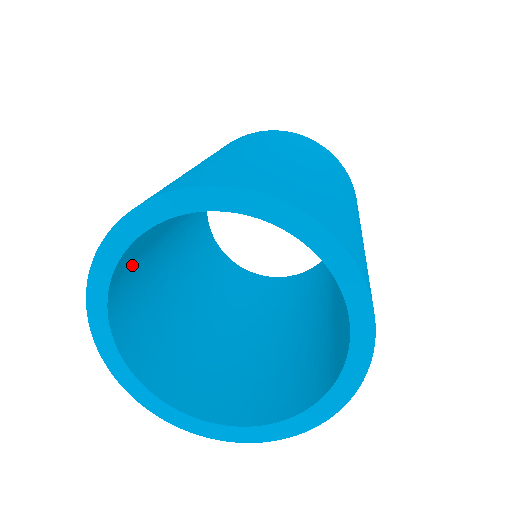
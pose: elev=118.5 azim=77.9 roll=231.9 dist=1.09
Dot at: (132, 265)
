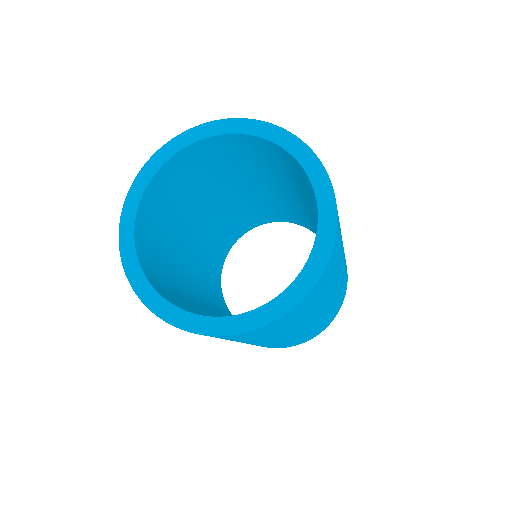
Dot at: (159, 212)
